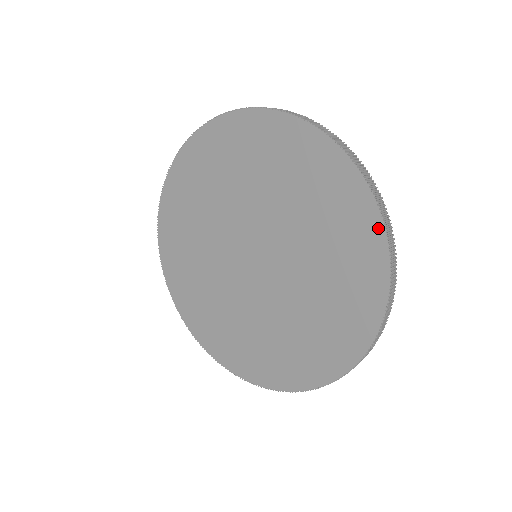
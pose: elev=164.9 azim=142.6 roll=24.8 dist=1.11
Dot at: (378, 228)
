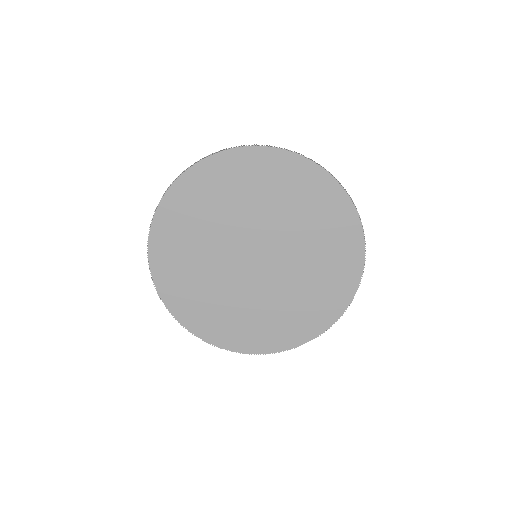
Dot at: (277, 152)
